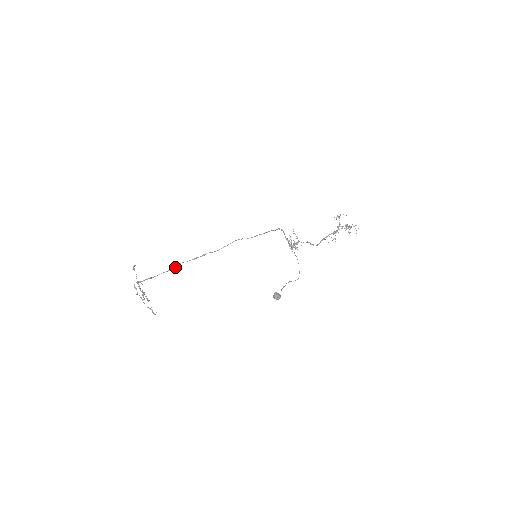
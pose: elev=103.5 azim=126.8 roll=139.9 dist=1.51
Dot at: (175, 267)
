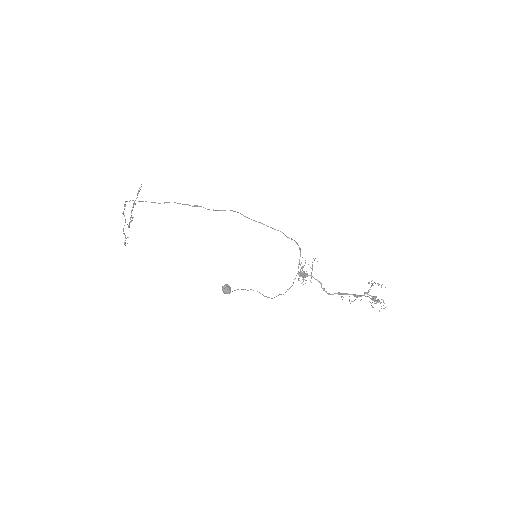
Dot at: occluded
